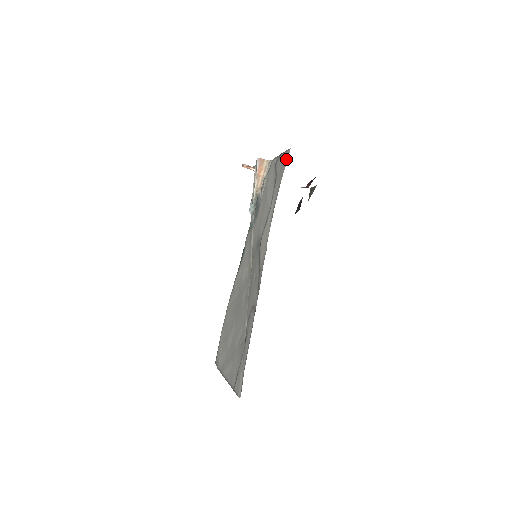
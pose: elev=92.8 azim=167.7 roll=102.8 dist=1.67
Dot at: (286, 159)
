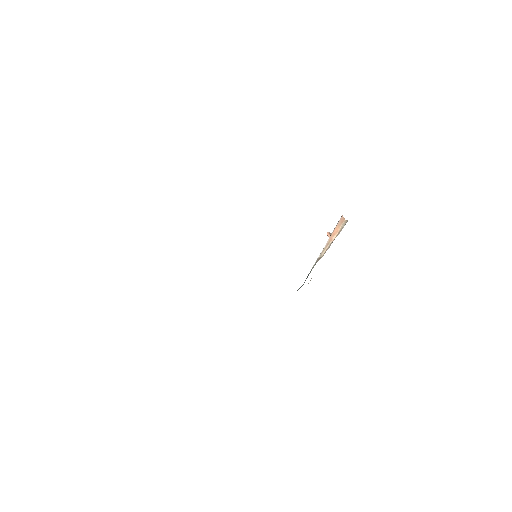
Dot at: occluded
